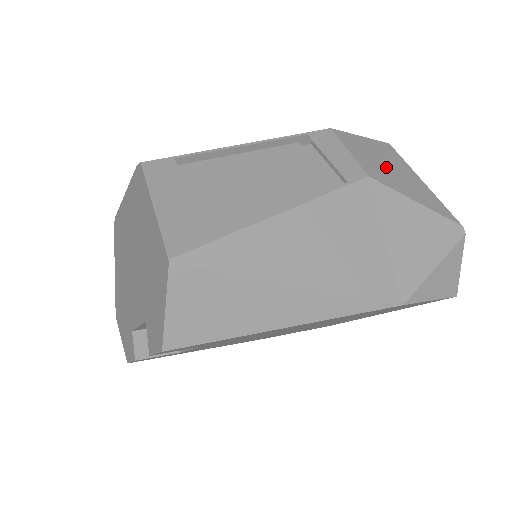
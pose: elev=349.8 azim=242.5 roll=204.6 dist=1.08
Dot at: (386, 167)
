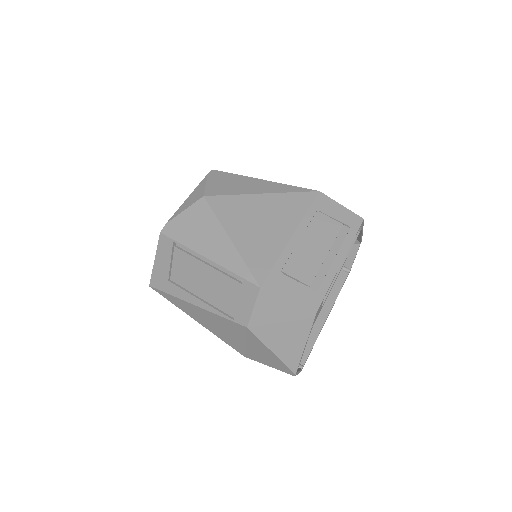
Dot at: (277, 327)
